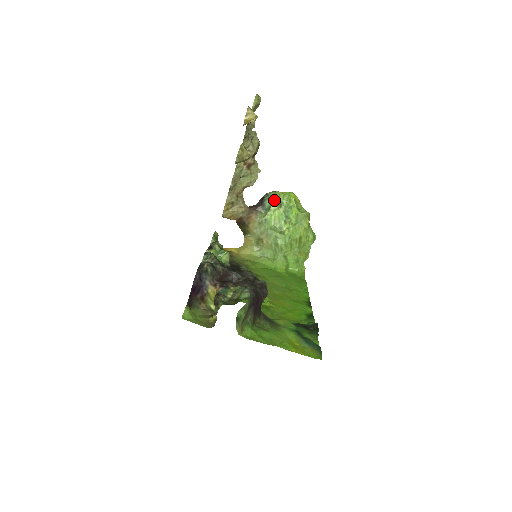
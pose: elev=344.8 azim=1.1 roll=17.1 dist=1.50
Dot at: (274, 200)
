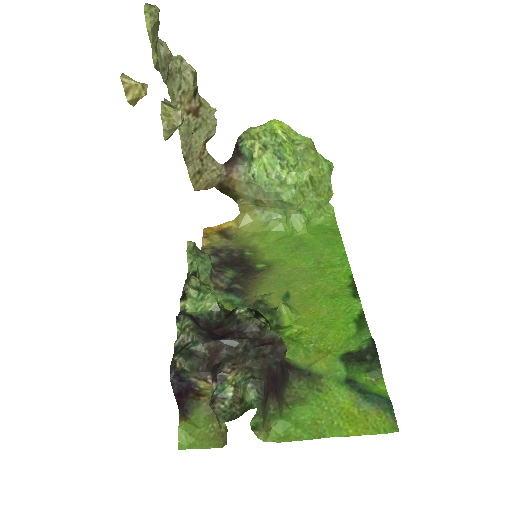
Dot at: (253, 143)
